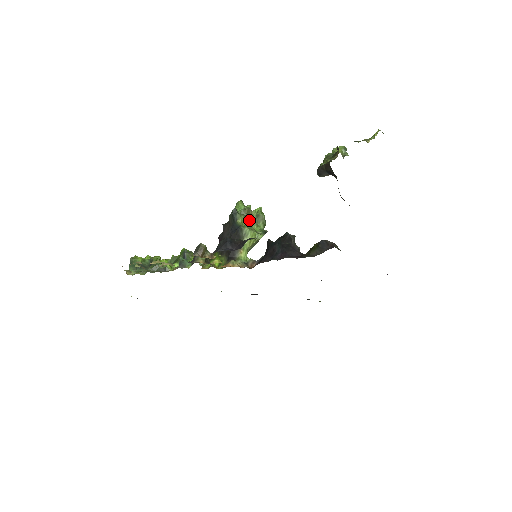
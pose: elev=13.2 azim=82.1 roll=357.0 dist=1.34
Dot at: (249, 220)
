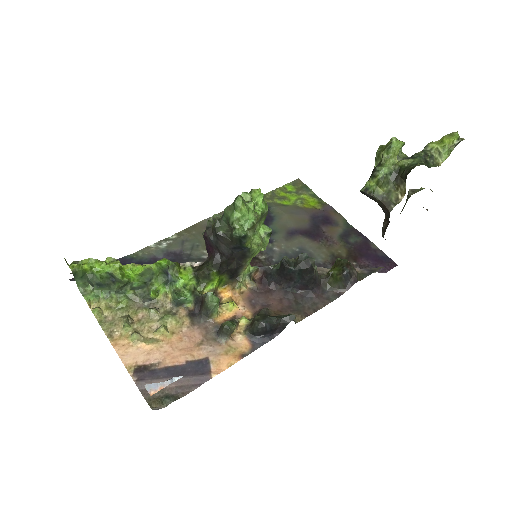
Dot at: occluded
